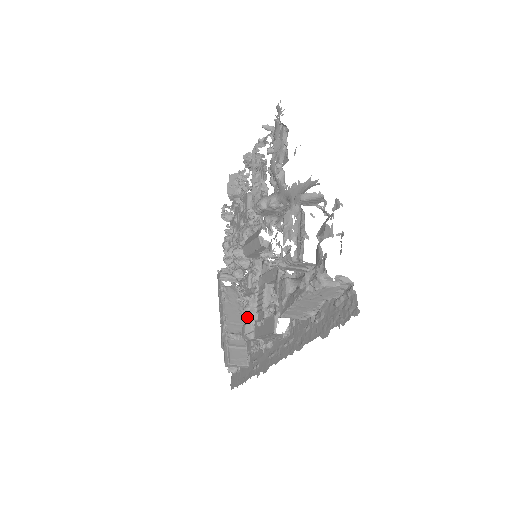
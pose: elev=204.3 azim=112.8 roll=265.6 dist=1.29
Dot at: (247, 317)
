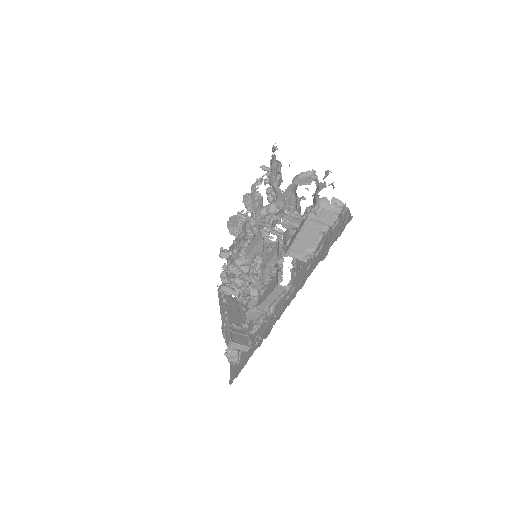
Dot at: (250, 292)
